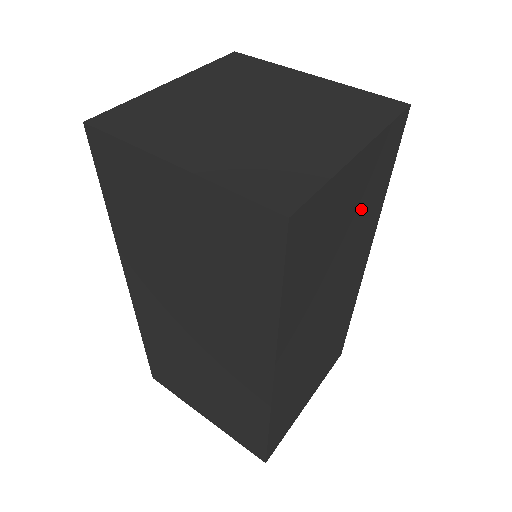
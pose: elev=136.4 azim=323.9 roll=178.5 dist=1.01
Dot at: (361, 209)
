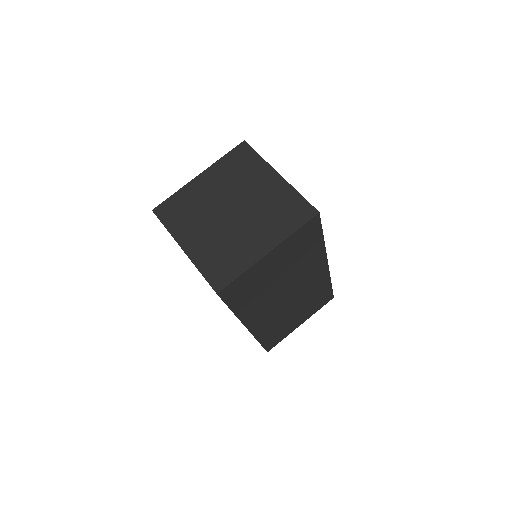
Dot at: (293, 259)
